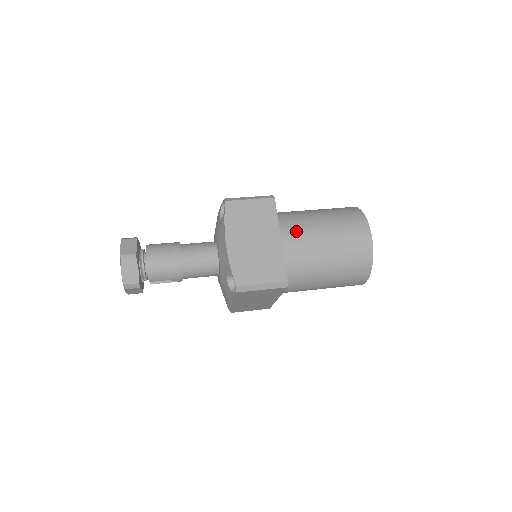
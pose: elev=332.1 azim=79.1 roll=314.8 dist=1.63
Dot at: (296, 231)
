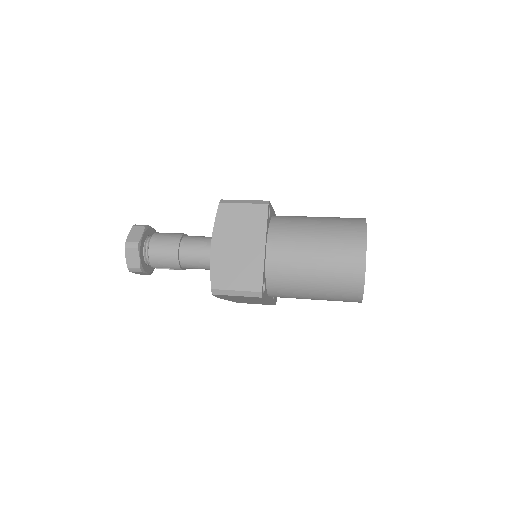
Dot at: (284, 241)
